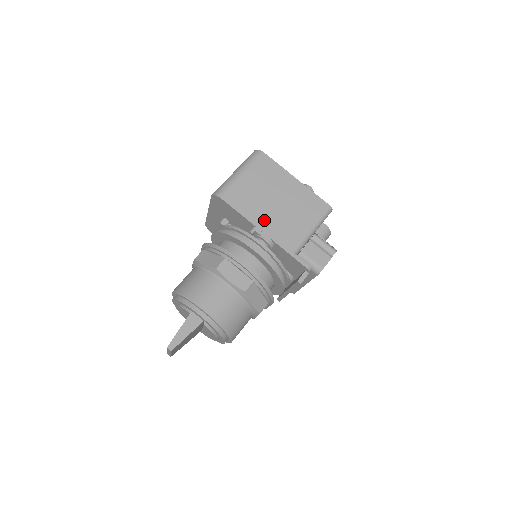
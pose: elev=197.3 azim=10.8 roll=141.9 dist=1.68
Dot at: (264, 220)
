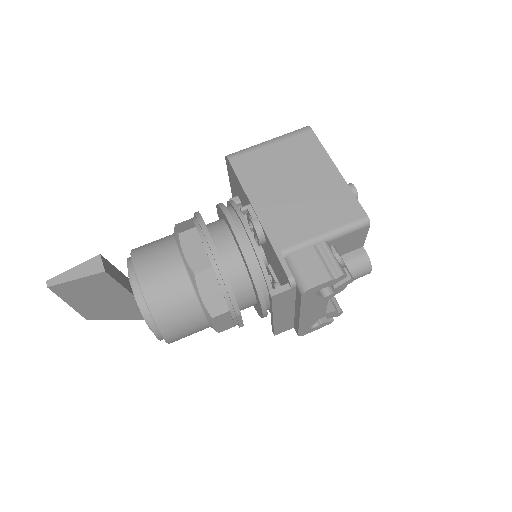
Dot at: (266, 200)
